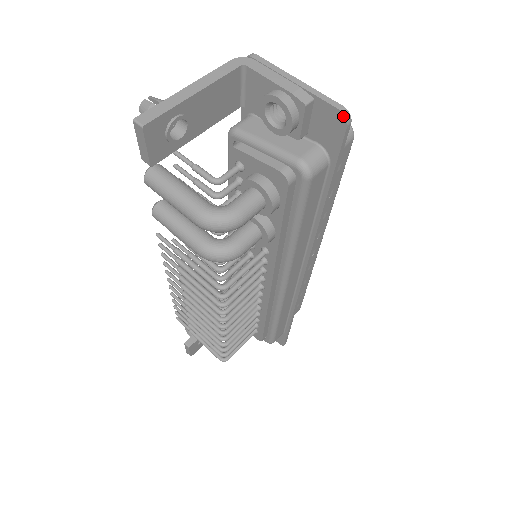
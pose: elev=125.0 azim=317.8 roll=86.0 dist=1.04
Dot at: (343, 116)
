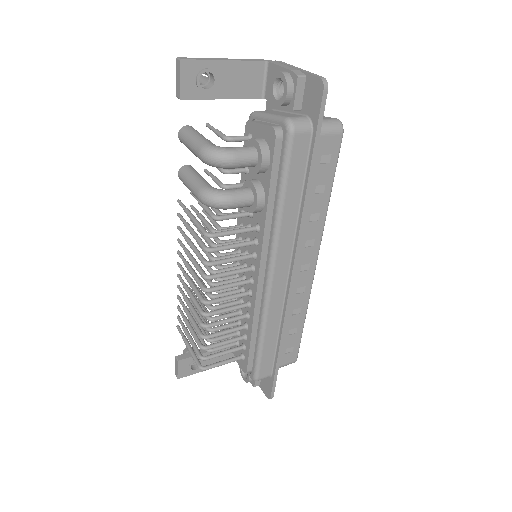
Dot at: (321, 82)
